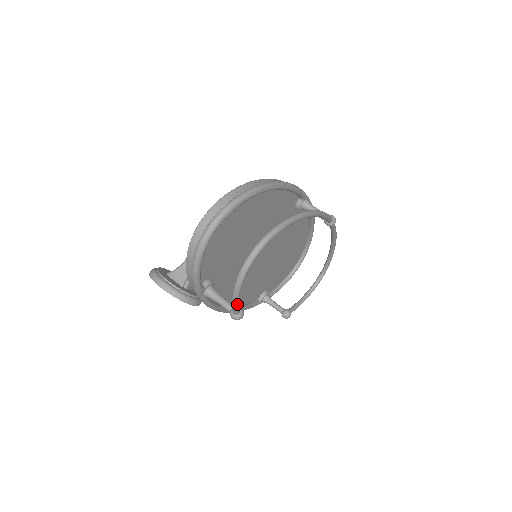
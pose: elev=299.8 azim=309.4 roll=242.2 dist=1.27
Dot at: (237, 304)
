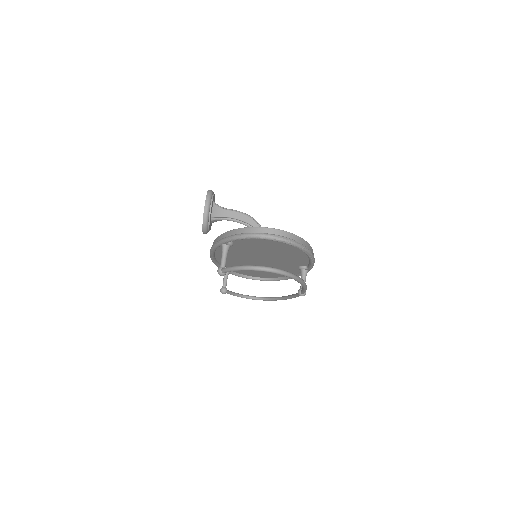
Dot at: (230, 271)
